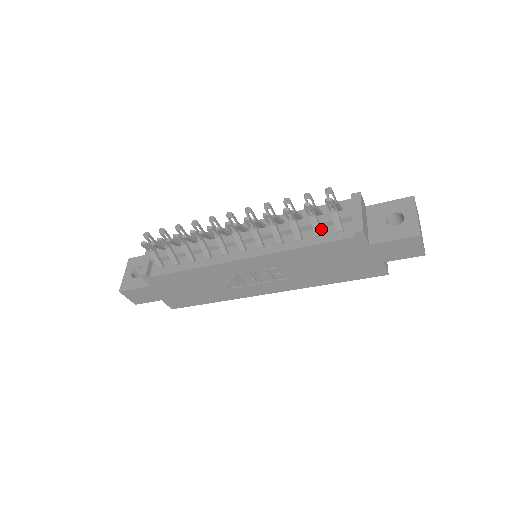
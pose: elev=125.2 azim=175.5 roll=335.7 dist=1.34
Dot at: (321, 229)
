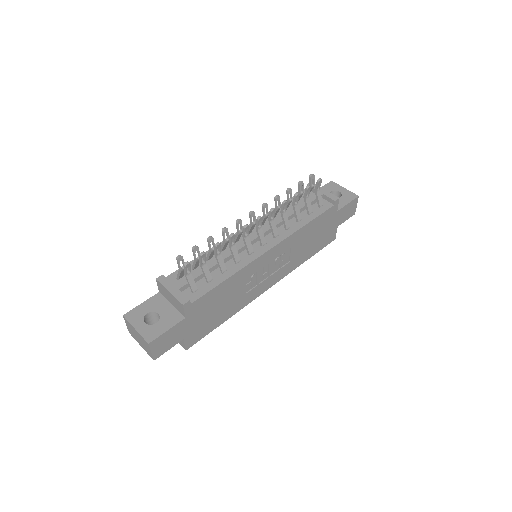
Dot at: occluded
